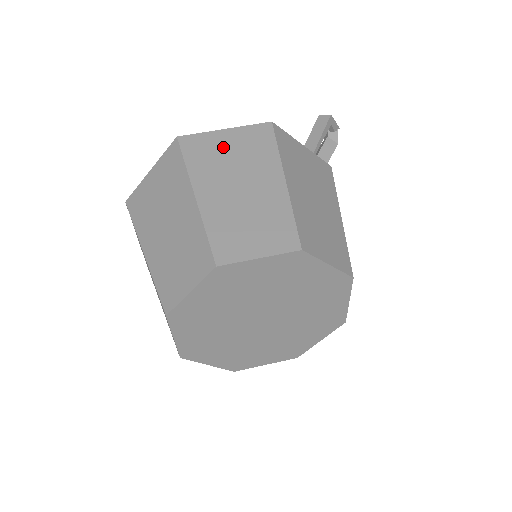
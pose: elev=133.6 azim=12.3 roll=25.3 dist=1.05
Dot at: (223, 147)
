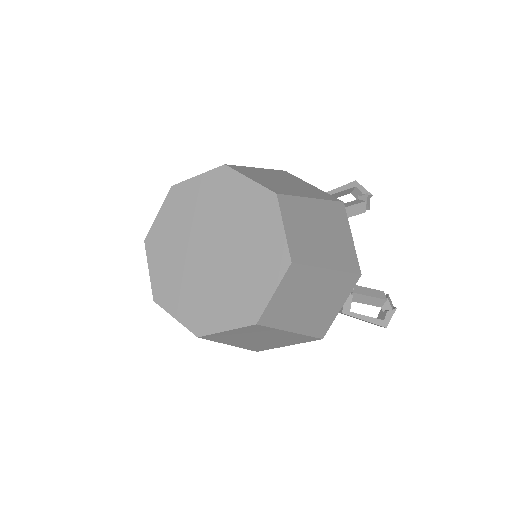
Dot at: occluded
